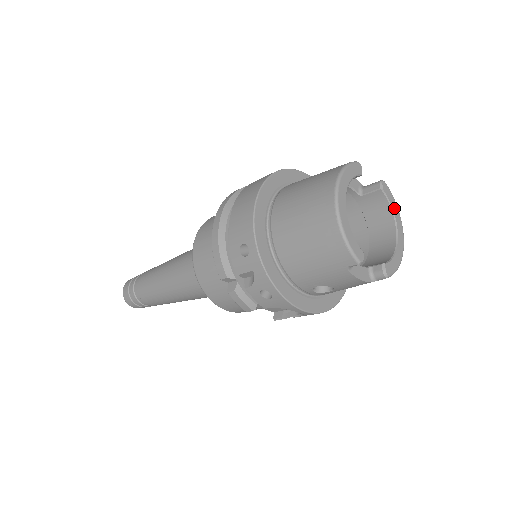
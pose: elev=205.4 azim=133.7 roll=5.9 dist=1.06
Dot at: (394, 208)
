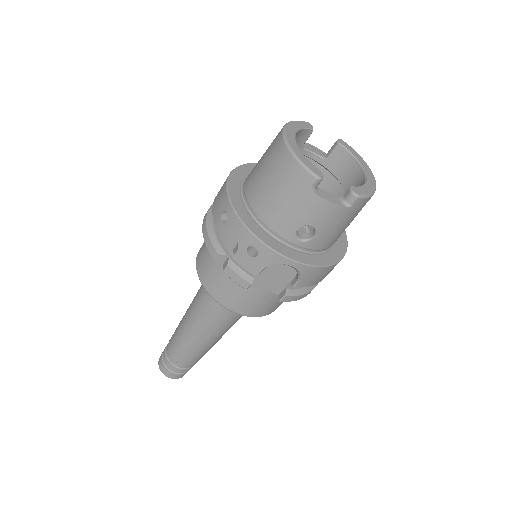
Dot at: (357, 157)
